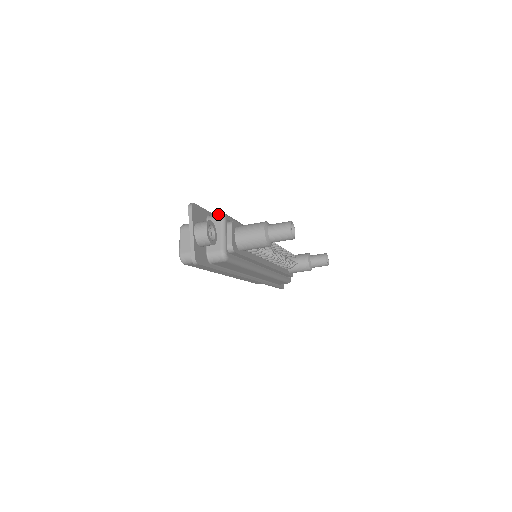
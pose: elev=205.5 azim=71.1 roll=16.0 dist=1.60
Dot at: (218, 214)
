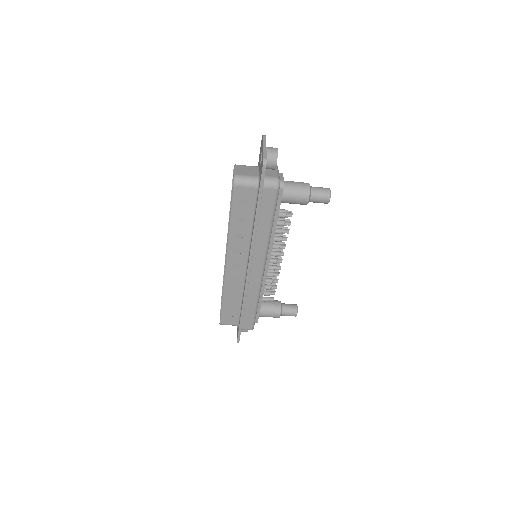
Dot at: occluded
